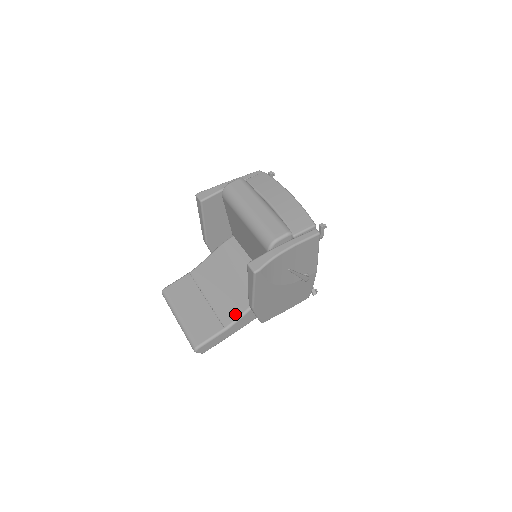
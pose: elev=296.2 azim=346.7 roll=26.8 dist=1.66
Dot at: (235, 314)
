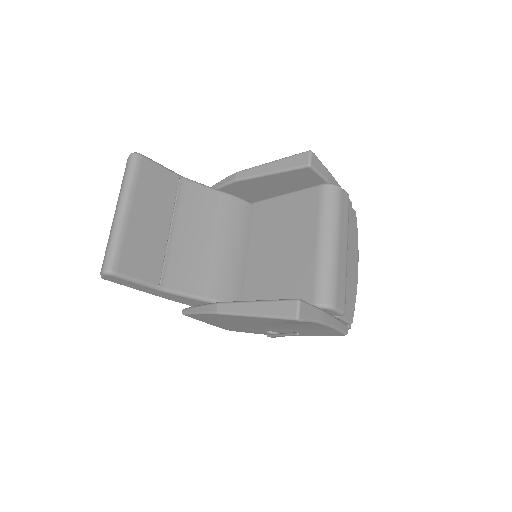
Dot at: (184, 286)
